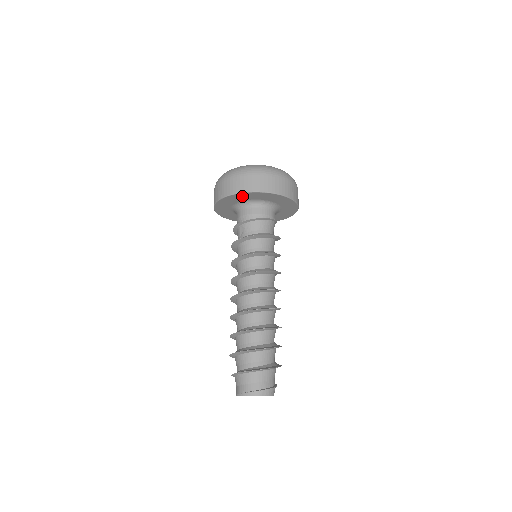
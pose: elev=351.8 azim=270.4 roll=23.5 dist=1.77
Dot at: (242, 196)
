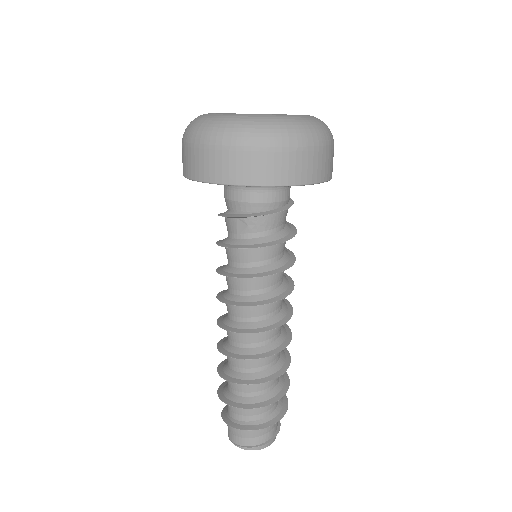
Dot at: occluded
